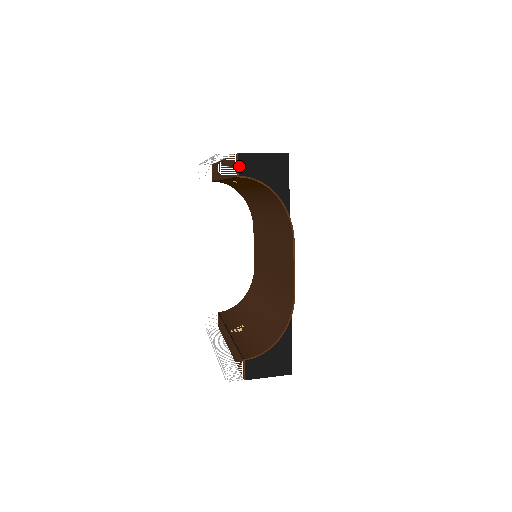
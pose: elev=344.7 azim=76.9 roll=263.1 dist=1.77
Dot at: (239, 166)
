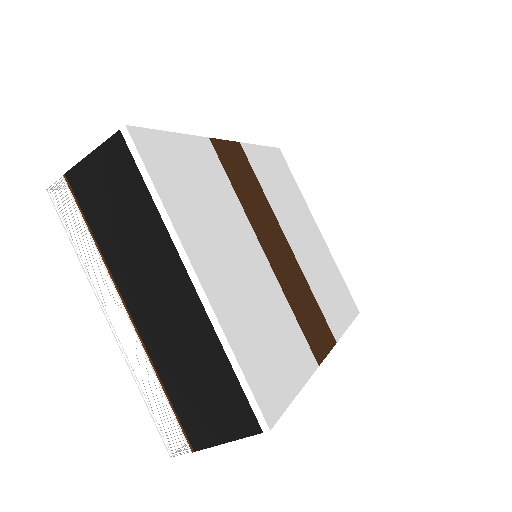
Dot at: occluded
